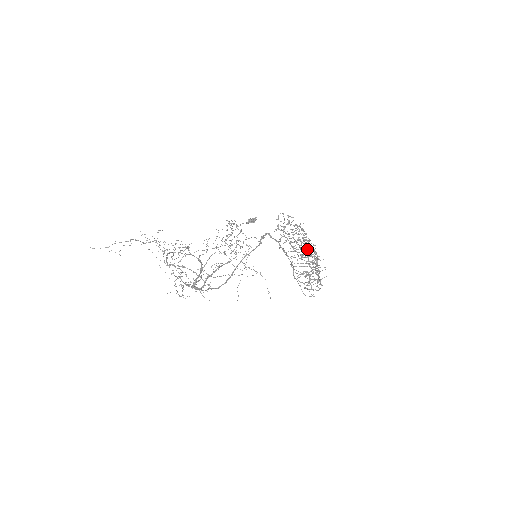
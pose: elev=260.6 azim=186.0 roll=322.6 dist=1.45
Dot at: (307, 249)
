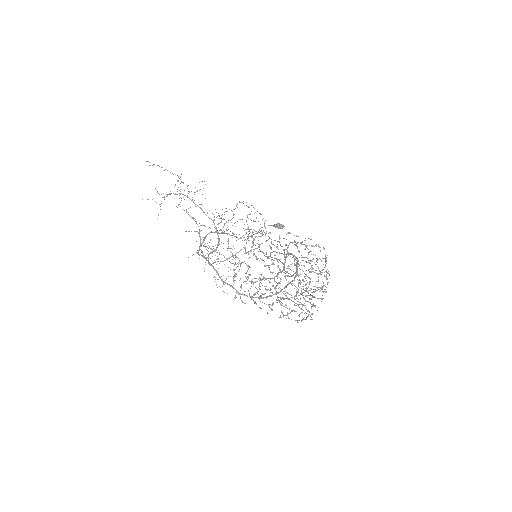
Dot at: occluded
